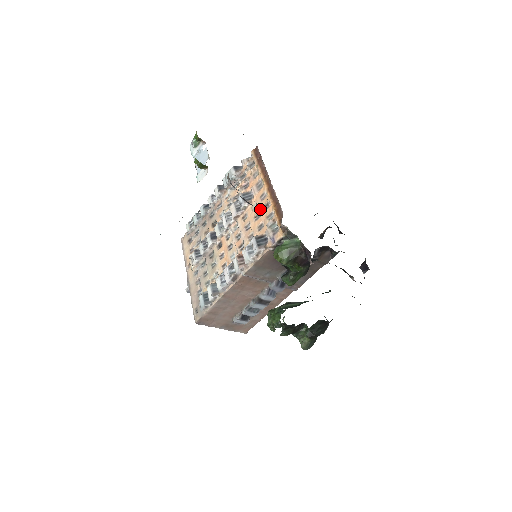
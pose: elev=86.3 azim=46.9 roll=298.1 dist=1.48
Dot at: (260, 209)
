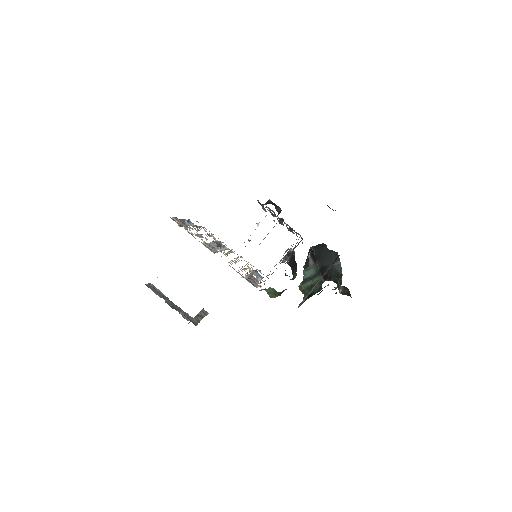
Dot at: occluded
